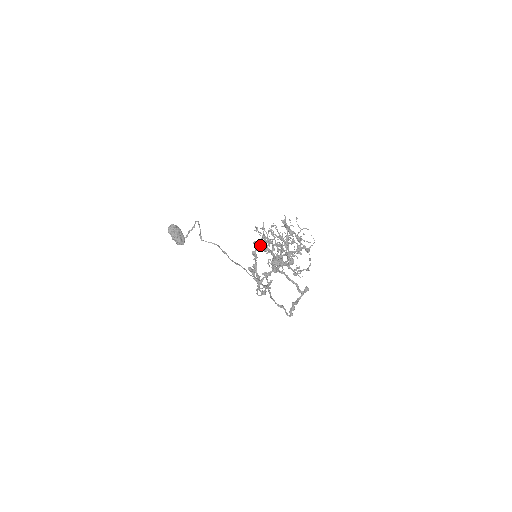
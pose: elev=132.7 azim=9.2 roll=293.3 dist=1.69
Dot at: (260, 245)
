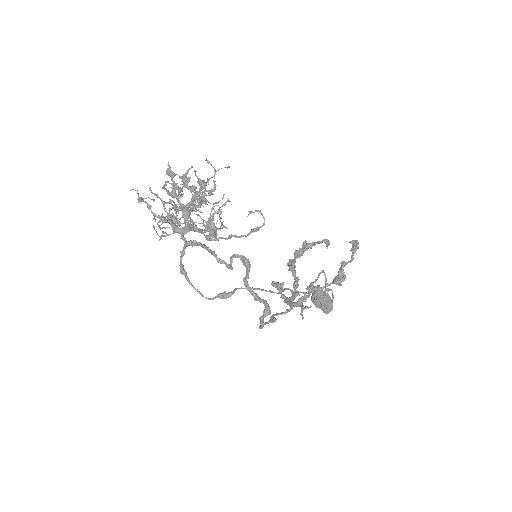
Dot at: occluded
